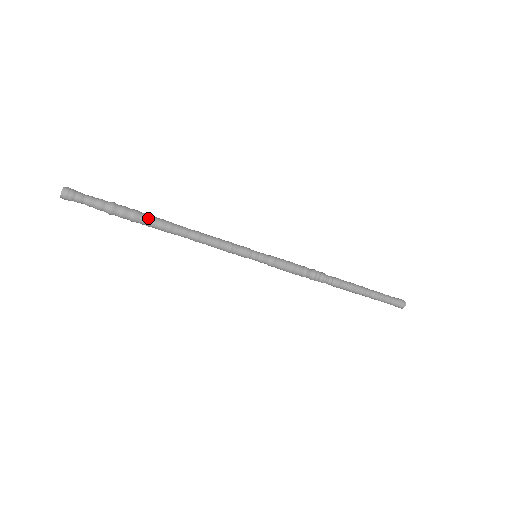
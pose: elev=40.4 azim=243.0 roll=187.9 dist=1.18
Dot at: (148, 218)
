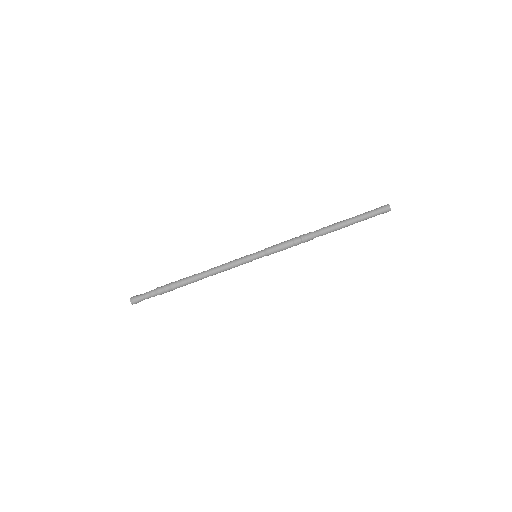
Dot at: (180, 284)
